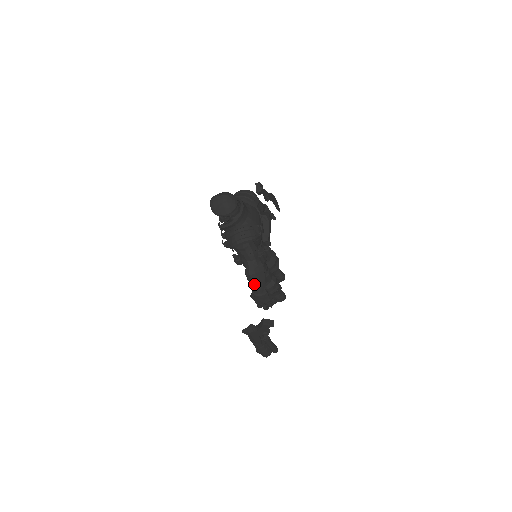
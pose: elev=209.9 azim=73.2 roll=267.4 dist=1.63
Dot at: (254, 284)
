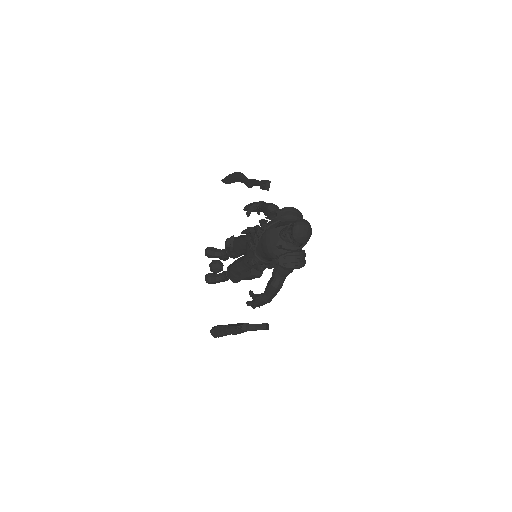
Dot at: (273, 294)
